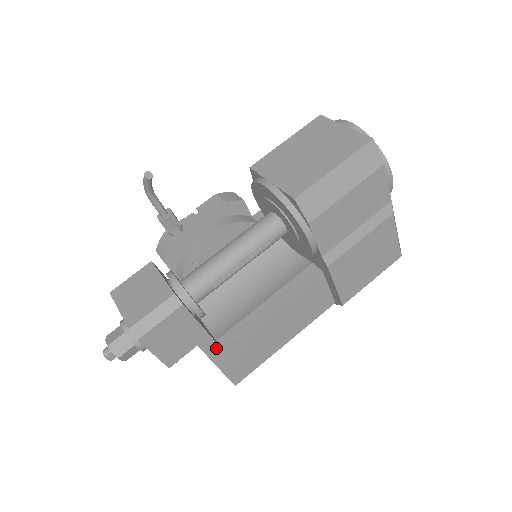
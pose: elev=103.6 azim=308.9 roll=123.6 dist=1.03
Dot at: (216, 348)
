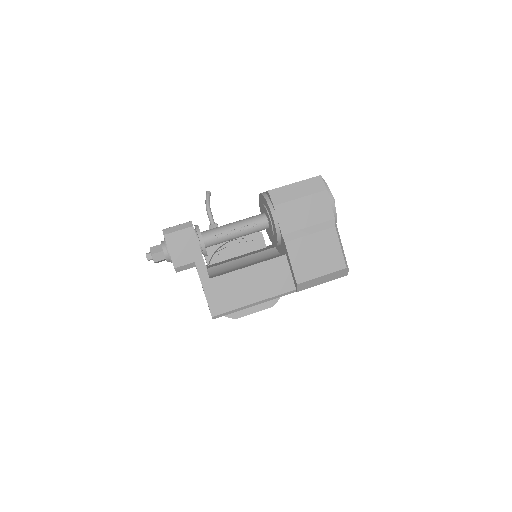
Dot at: (205, 272)
